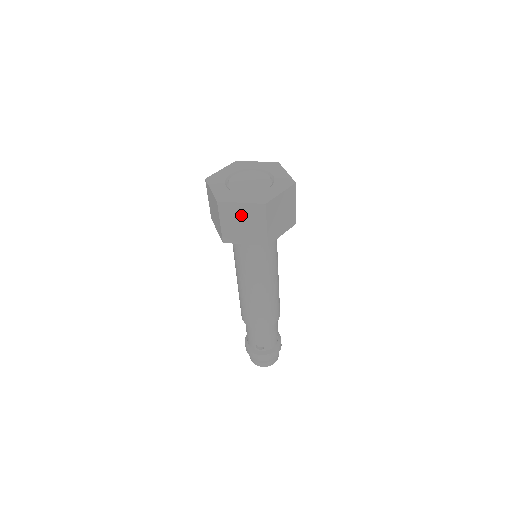
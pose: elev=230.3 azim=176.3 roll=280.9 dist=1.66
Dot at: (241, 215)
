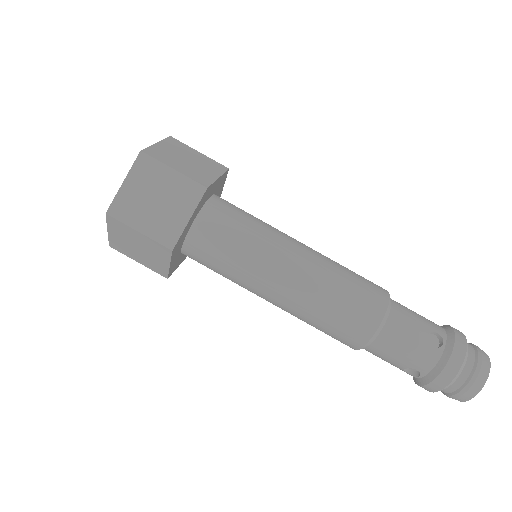
Dot at: (125, 241)
